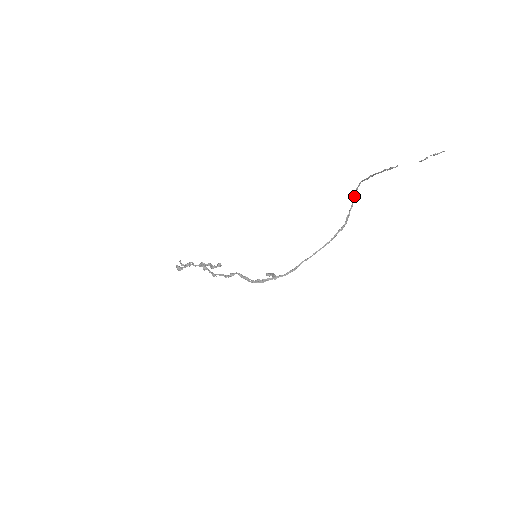
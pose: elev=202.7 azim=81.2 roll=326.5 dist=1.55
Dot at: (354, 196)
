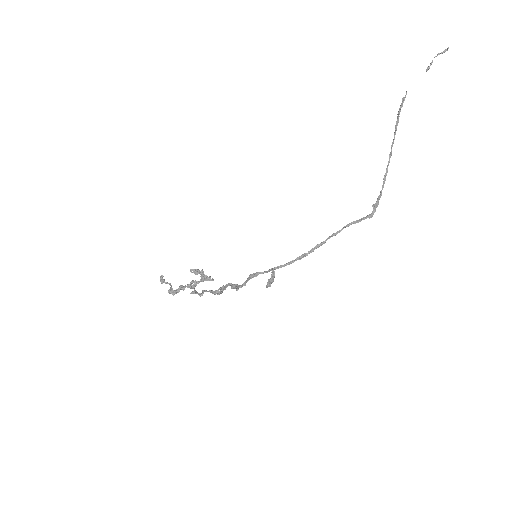
Dot at: (382, 185)
